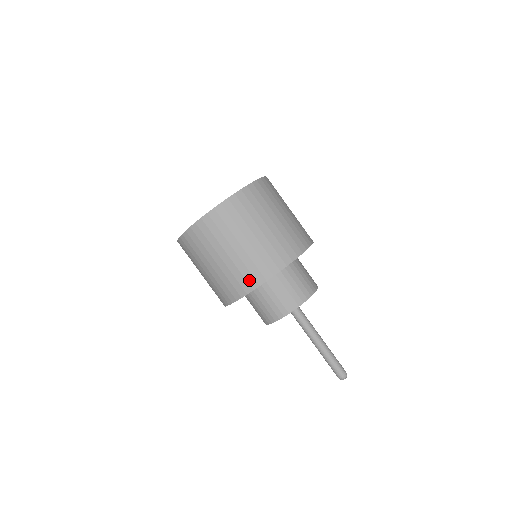
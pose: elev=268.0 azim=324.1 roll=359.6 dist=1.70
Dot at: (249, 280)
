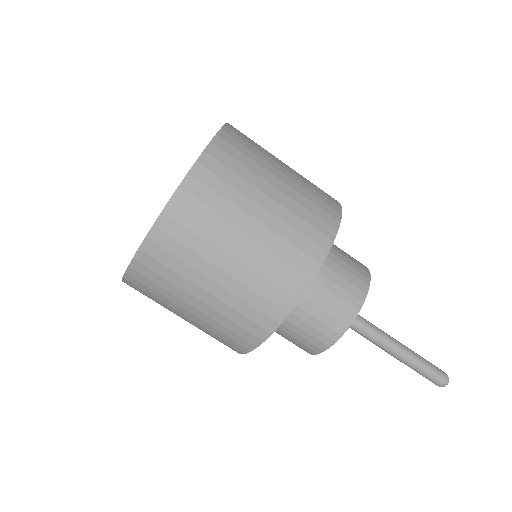
Dot at: (285, 288)
